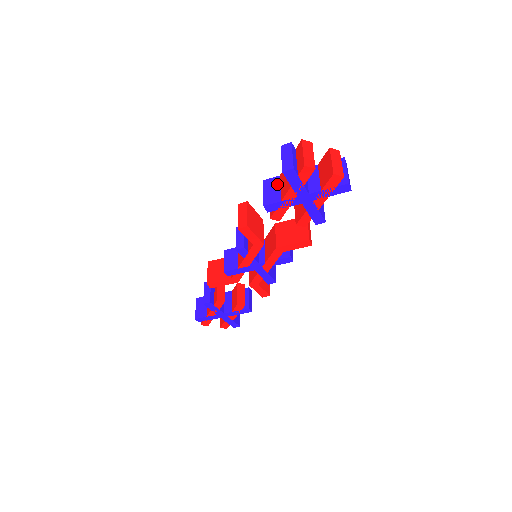
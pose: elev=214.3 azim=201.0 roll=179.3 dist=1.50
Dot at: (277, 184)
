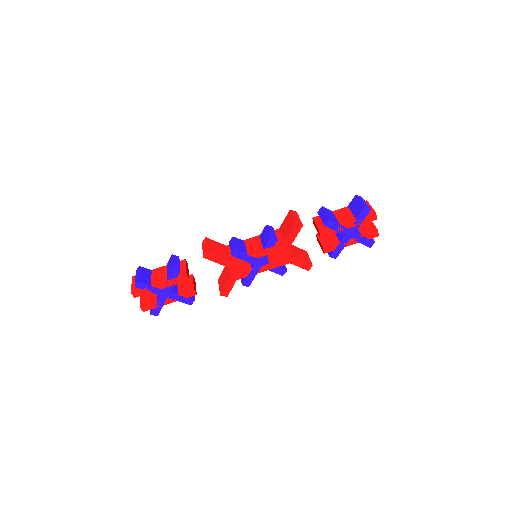
Dot at: (333, 214)
